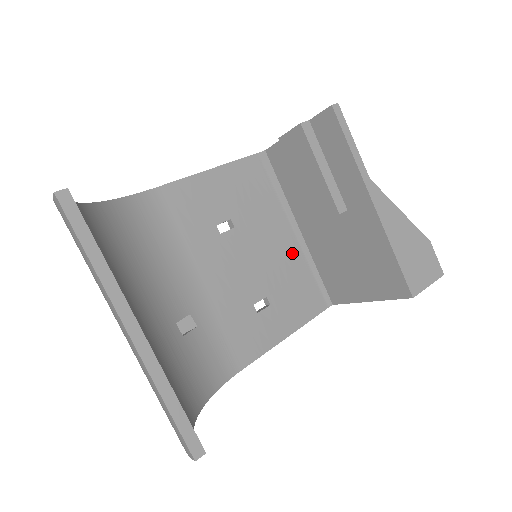
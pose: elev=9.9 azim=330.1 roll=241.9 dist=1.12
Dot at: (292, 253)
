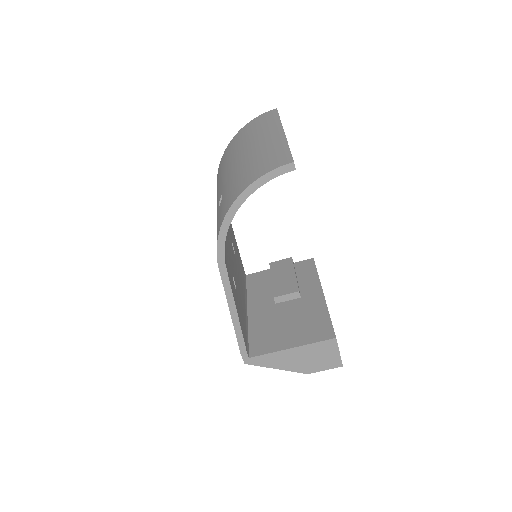
Dot at: (244, 308)
